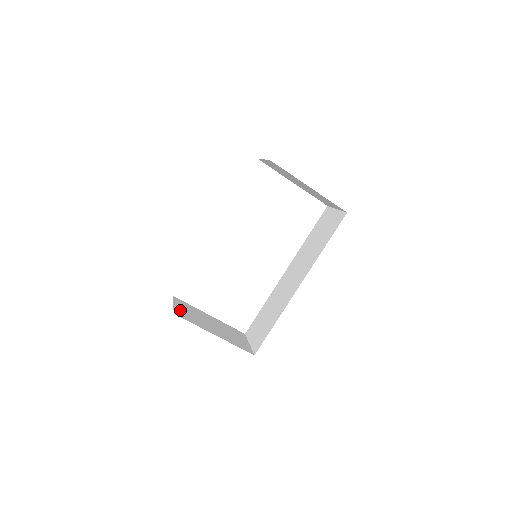
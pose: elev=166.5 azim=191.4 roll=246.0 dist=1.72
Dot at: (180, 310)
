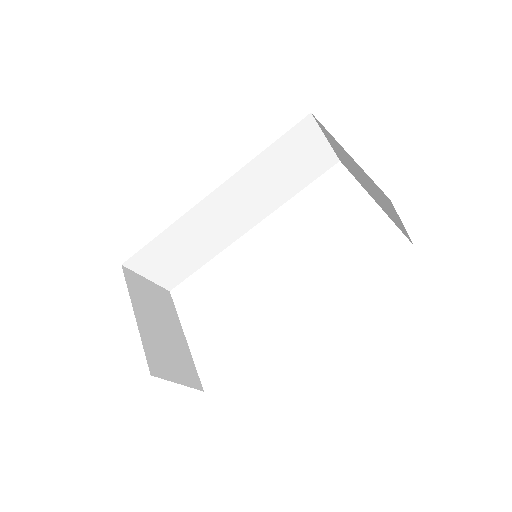
Dot at: (142, 282)
